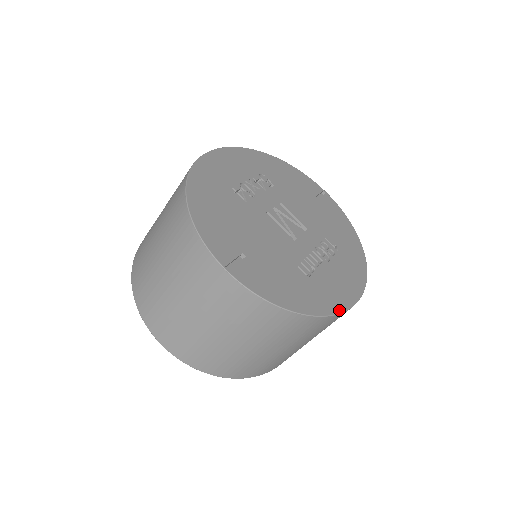
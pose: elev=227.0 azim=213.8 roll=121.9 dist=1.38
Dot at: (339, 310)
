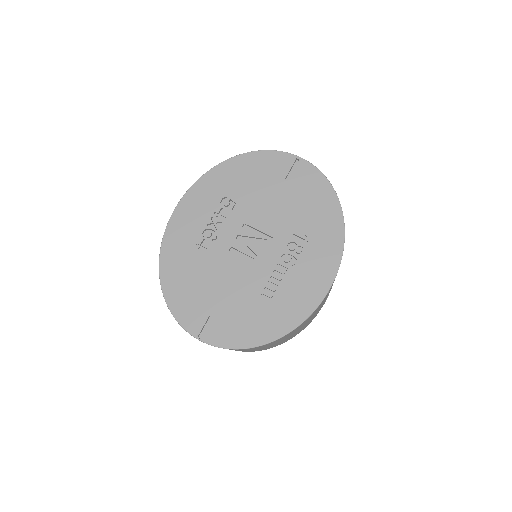
Dot at: (302, 320)
